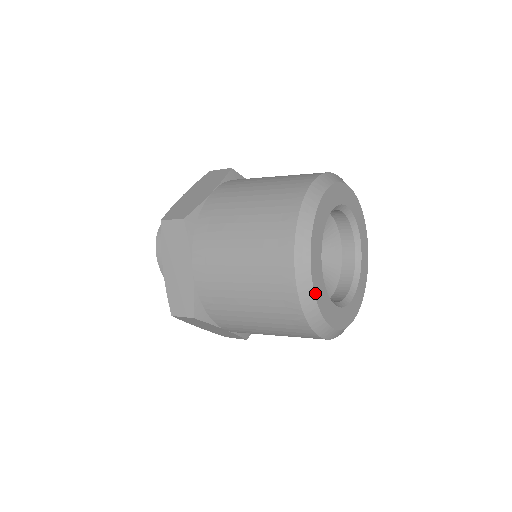
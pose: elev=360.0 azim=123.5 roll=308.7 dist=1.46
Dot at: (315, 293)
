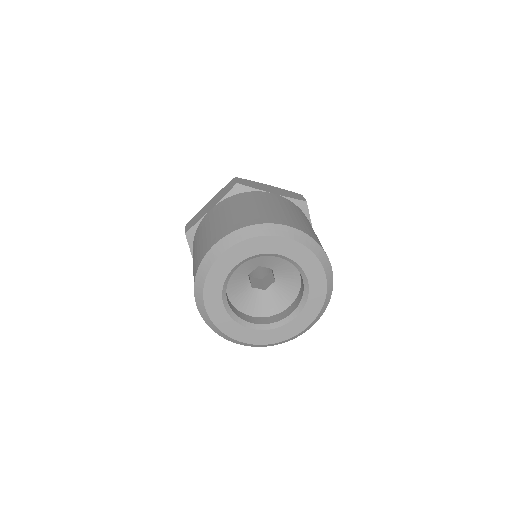
Dot at: (215, 323)
